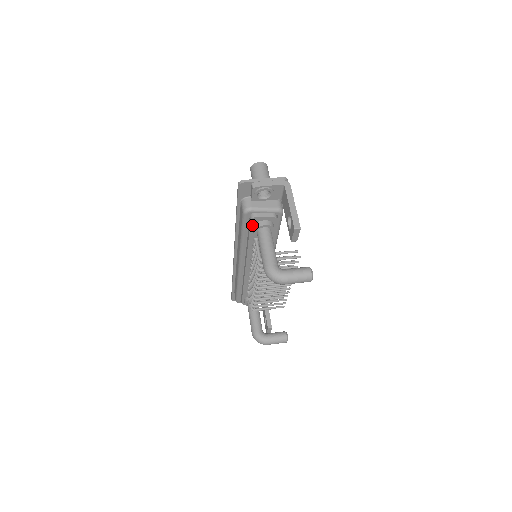
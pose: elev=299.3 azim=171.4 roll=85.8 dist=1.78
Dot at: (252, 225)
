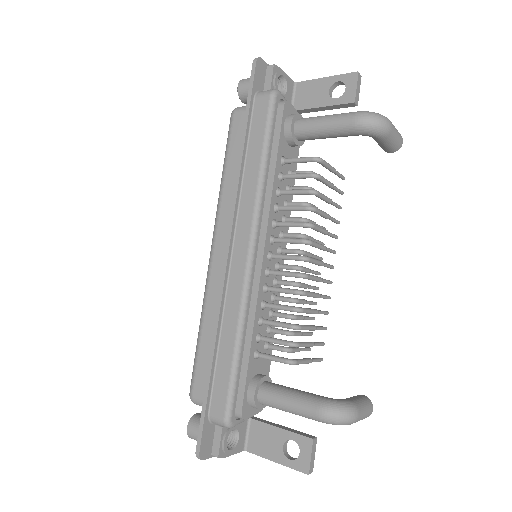
Dot at: (283, 119)
